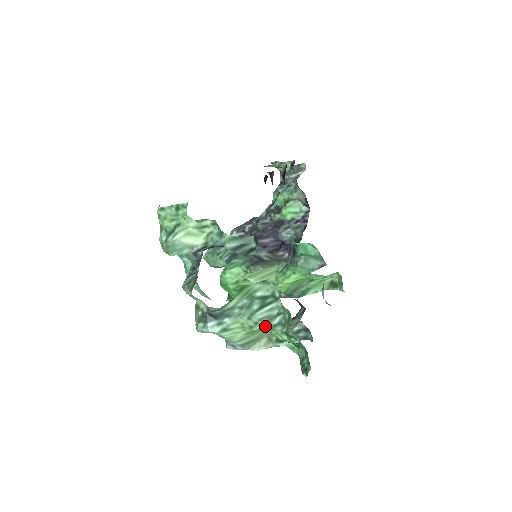
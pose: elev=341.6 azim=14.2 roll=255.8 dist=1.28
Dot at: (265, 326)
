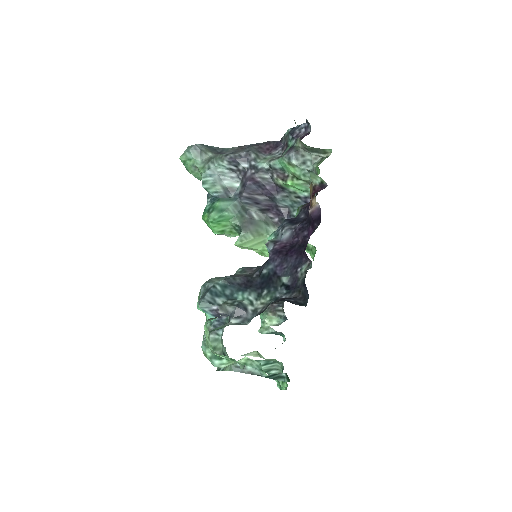
Dot at: occluded
